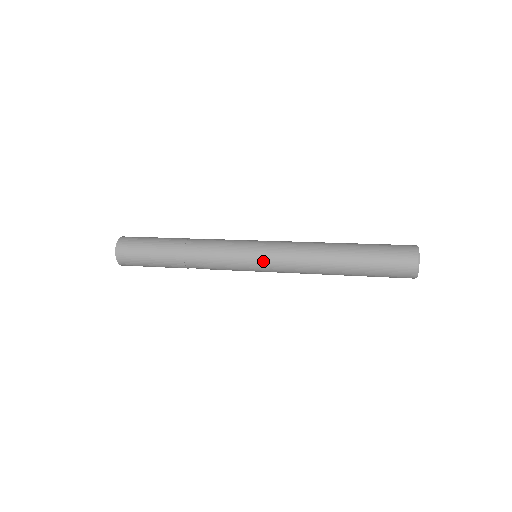
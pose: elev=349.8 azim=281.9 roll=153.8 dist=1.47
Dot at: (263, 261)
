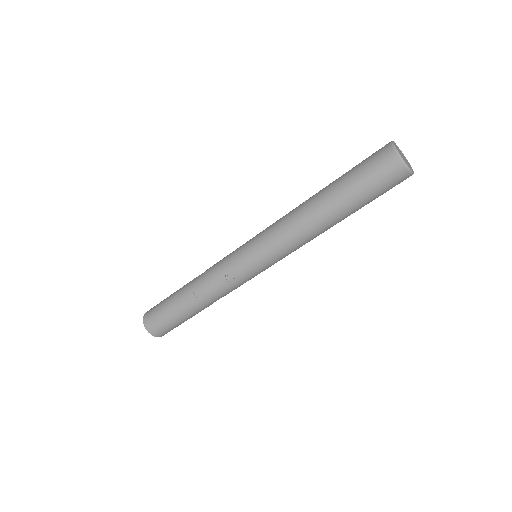
Dot at: occluded
